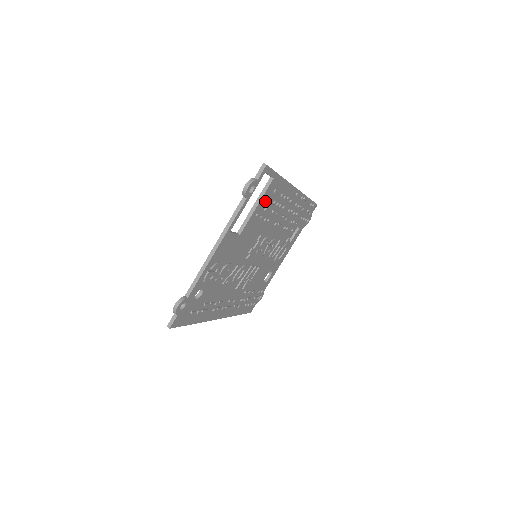
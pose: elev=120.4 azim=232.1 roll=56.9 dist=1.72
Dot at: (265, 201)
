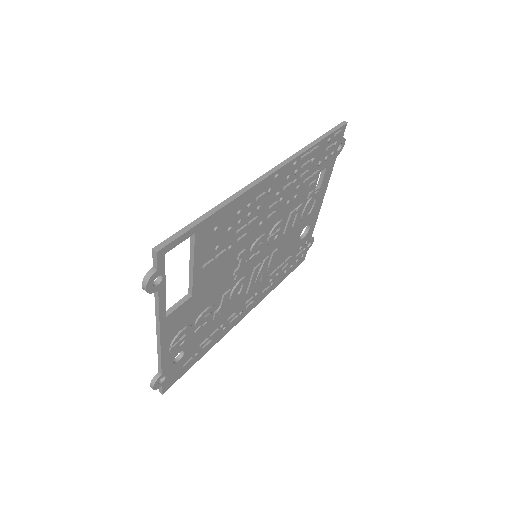
Dot at: (206, 248)
